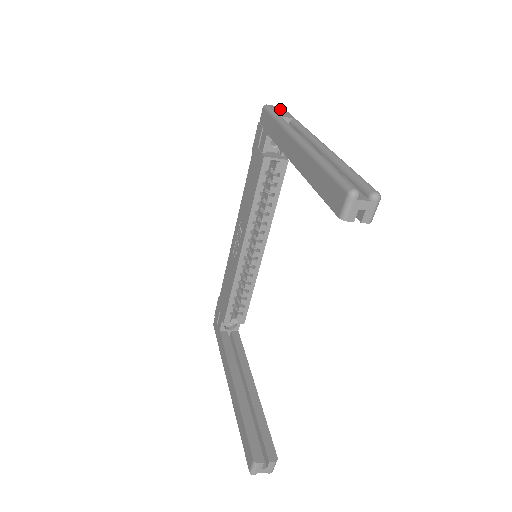
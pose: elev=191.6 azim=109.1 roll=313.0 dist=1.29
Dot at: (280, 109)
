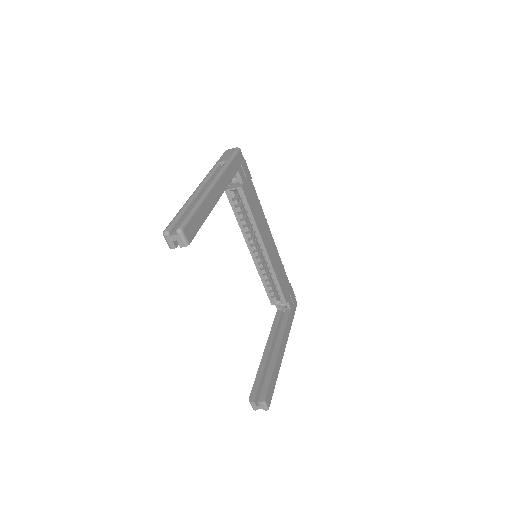
Dot at: (230, 152)
